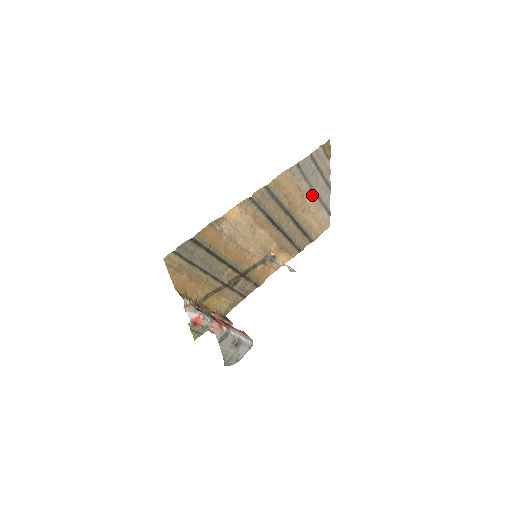
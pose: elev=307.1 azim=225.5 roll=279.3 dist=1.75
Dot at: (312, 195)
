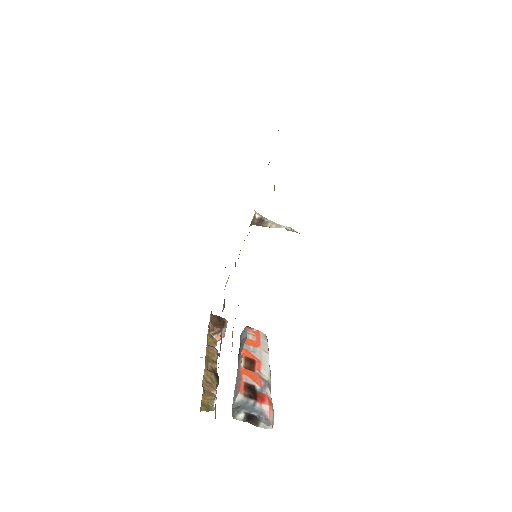
Dot at: occluded
